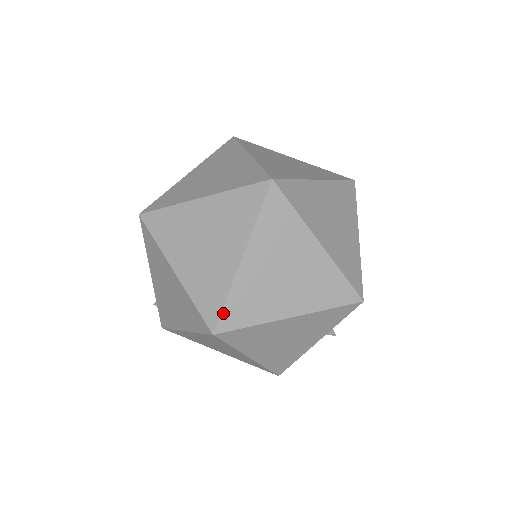
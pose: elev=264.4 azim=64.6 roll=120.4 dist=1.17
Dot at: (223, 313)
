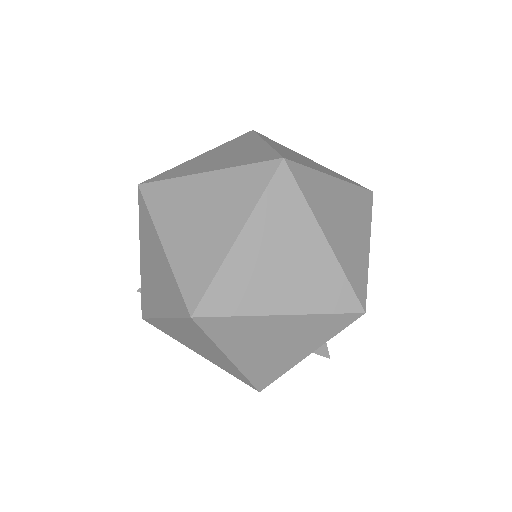
Dot at: (206, 295)
